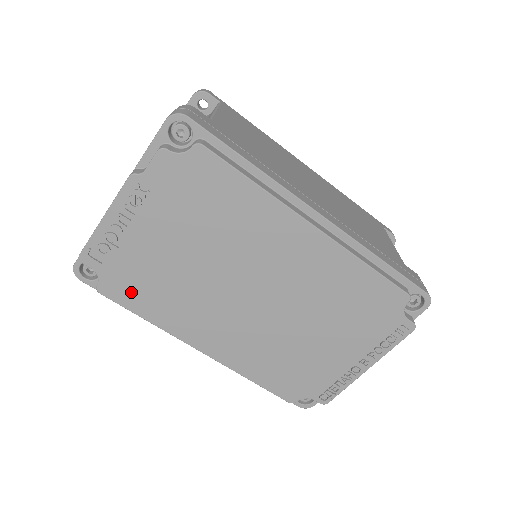
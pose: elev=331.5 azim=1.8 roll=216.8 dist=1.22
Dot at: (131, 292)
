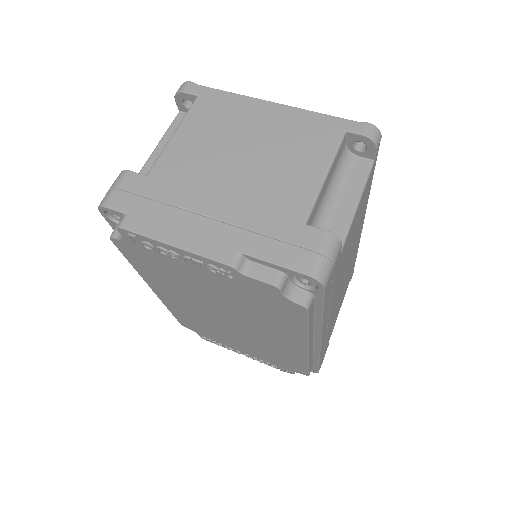
Dot at: (139, 259)
